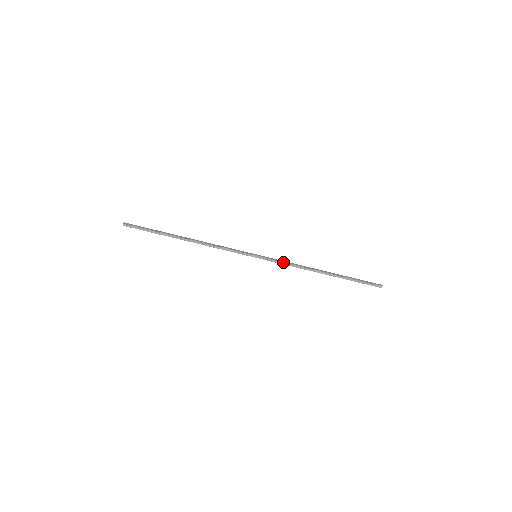
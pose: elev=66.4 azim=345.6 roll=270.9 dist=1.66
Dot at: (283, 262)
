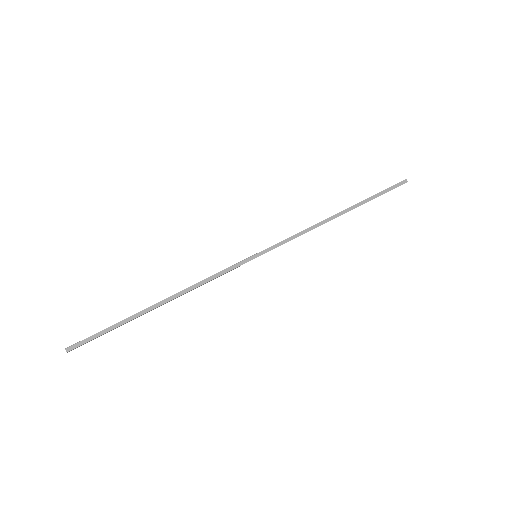
Dot at: occluded
